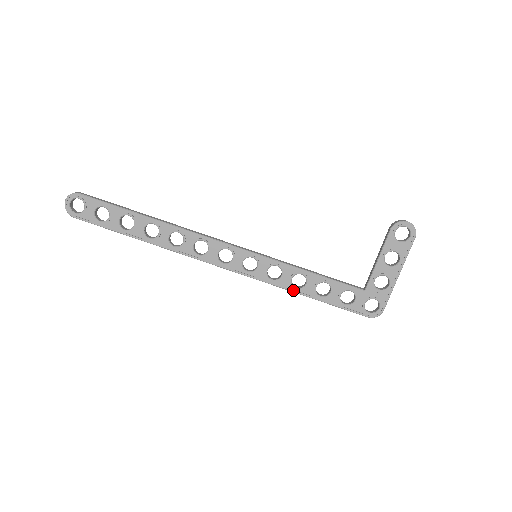
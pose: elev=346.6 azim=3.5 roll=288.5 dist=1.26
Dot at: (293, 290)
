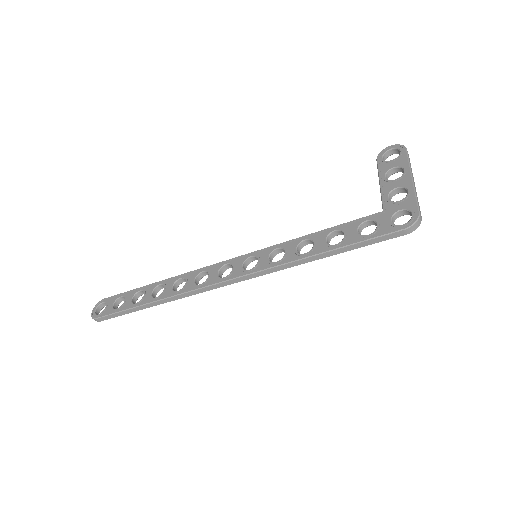
Dot at: (302, 257)
